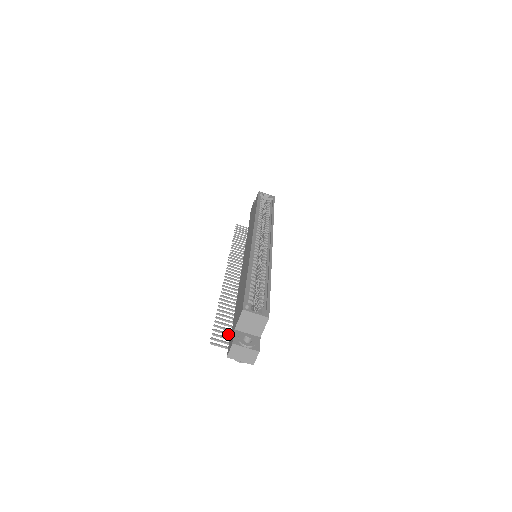
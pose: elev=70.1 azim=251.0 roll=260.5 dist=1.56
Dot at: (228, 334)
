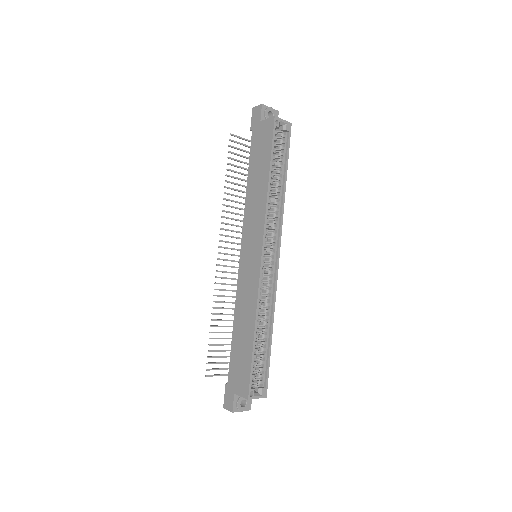
Dot at: occluded
